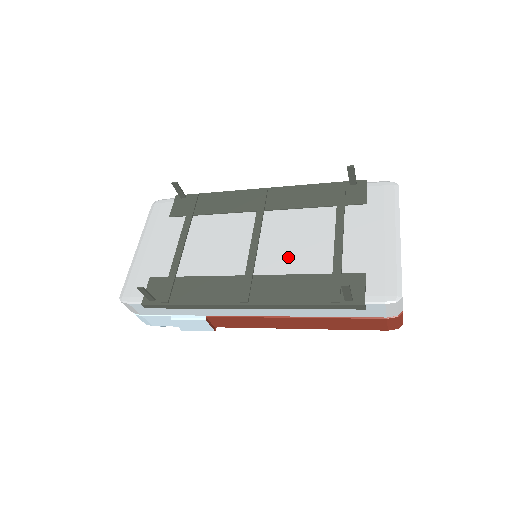
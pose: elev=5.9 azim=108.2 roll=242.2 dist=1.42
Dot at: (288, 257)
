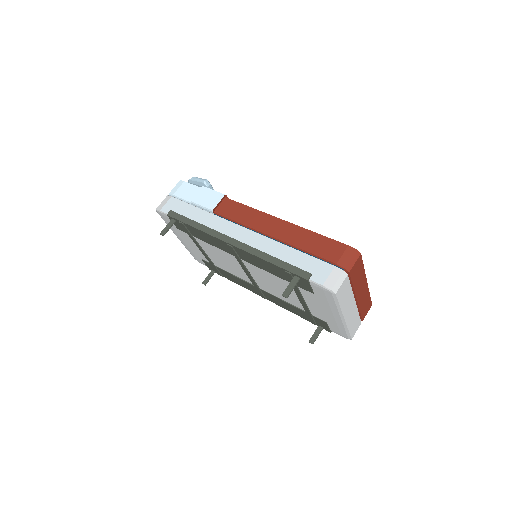
Dot at: (275, 292)
